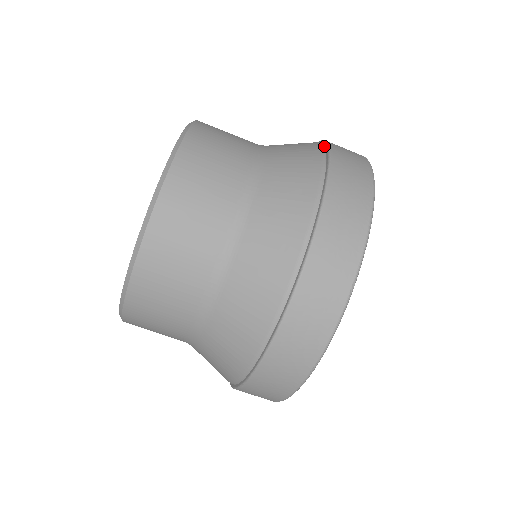
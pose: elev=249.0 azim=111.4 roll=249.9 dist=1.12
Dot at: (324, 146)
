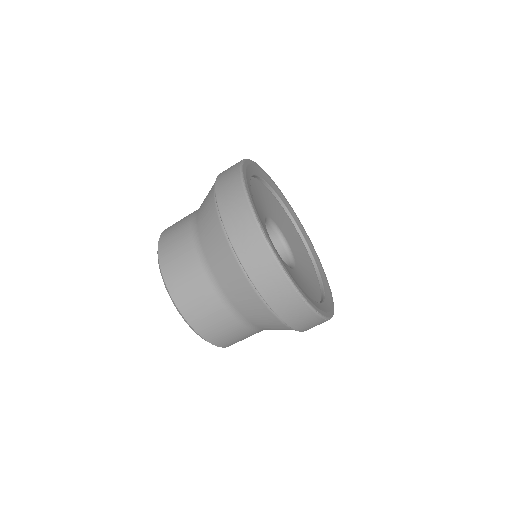
Dot at: occluded
